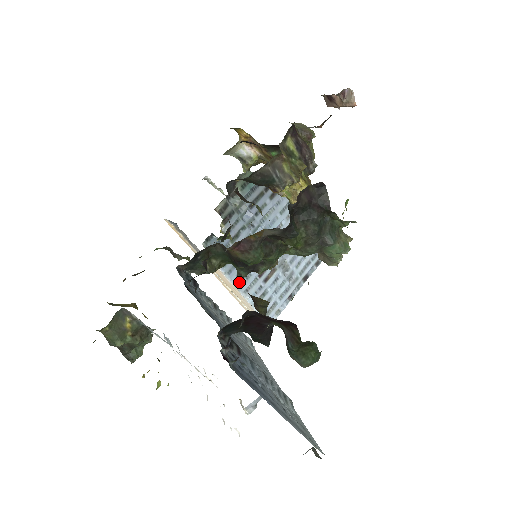
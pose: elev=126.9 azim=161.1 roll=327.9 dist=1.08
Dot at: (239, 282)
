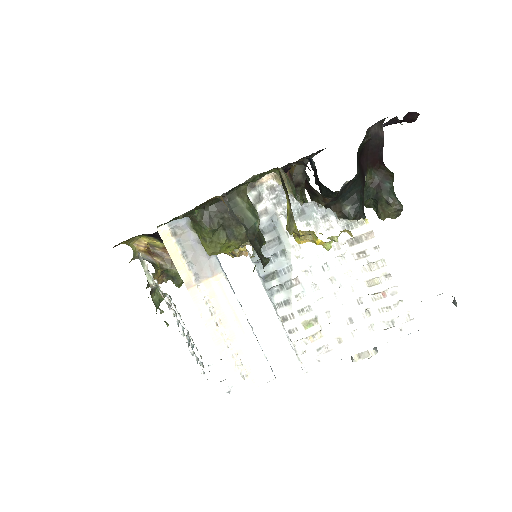
Dot at: (240, 305)
